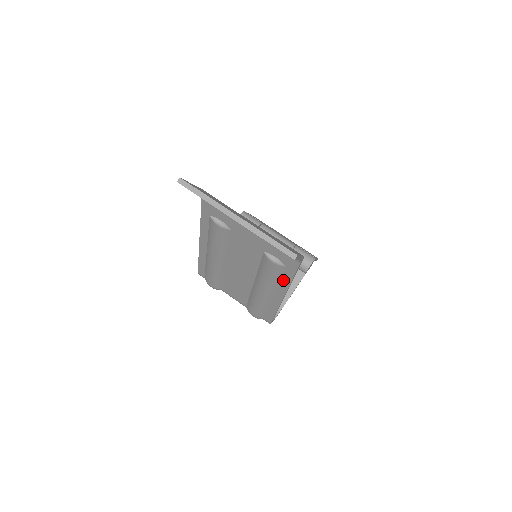
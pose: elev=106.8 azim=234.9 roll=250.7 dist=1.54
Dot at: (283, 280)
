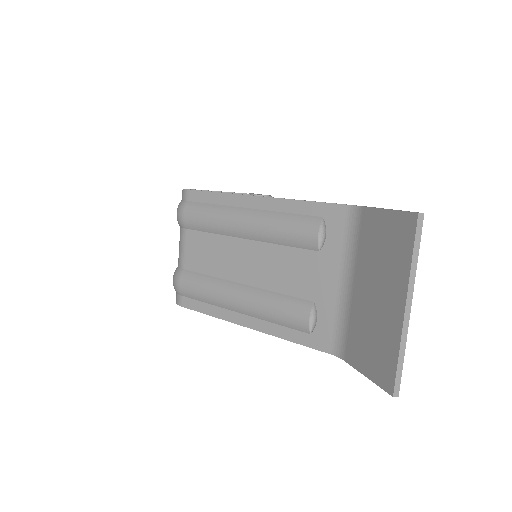
Dot at: (281, 328)
